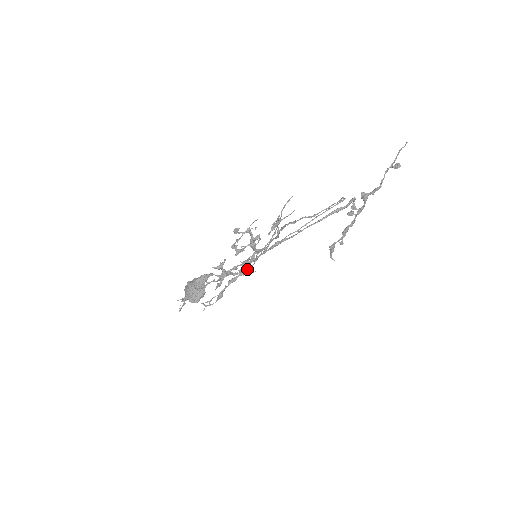
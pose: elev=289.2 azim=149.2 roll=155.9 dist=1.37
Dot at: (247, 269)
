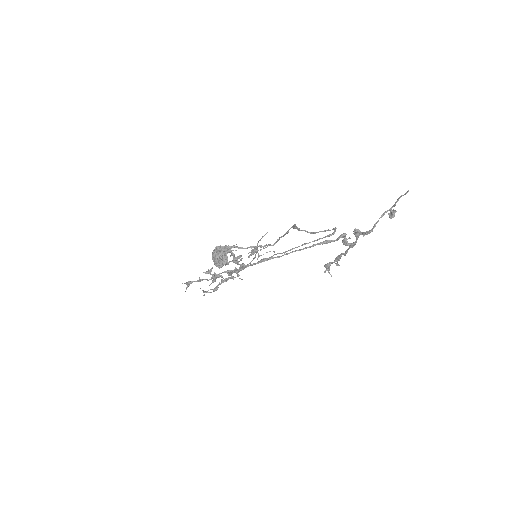
Dot at: (237, 275)
